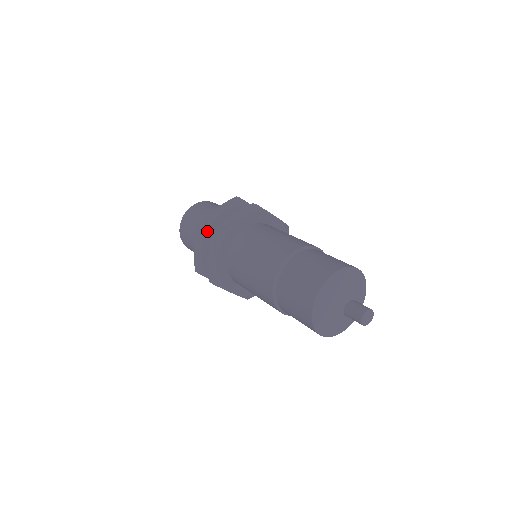
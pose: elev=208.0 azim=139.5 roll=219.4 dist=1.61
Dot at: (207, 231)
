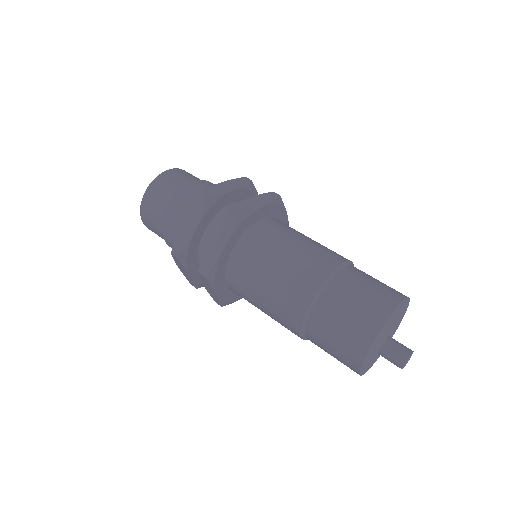
Dot at: (211, 206)
